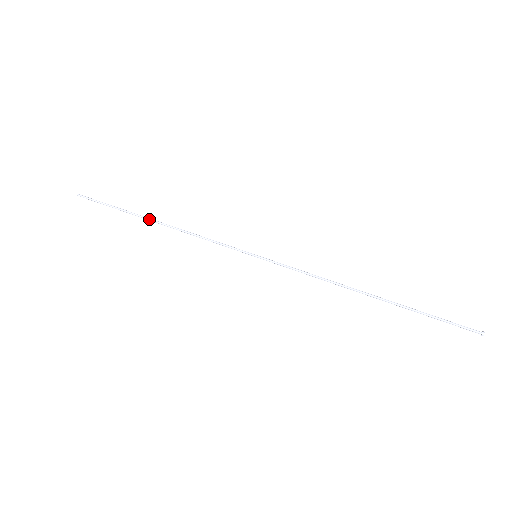
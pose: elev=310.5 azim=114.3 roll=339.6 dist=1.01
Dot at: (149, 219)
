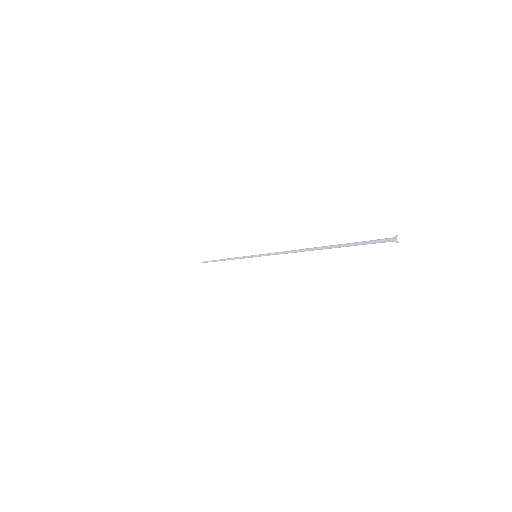
Dot at: (221, 259)
